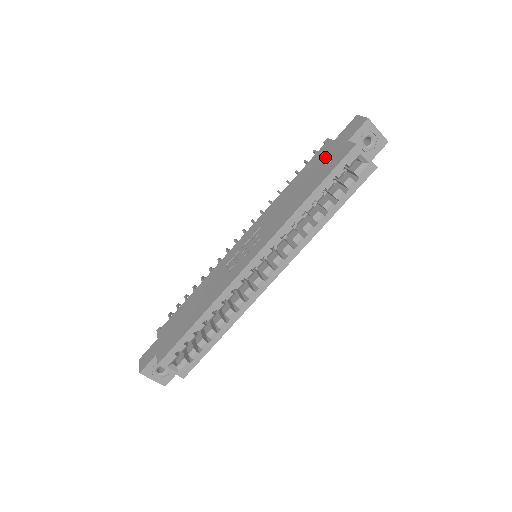
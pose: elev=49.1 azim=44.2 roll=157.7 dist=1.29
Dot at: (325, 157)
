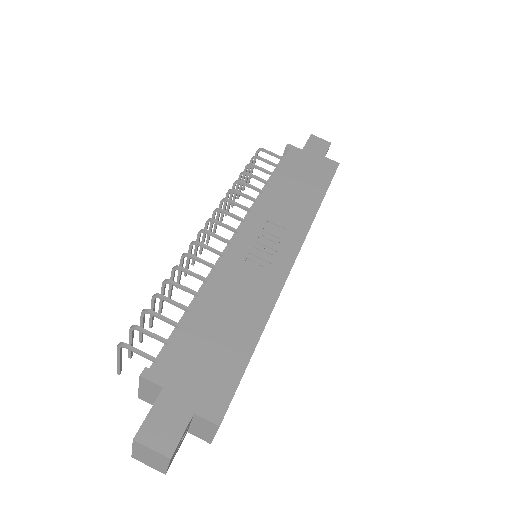
Dot at: (307, 164)
